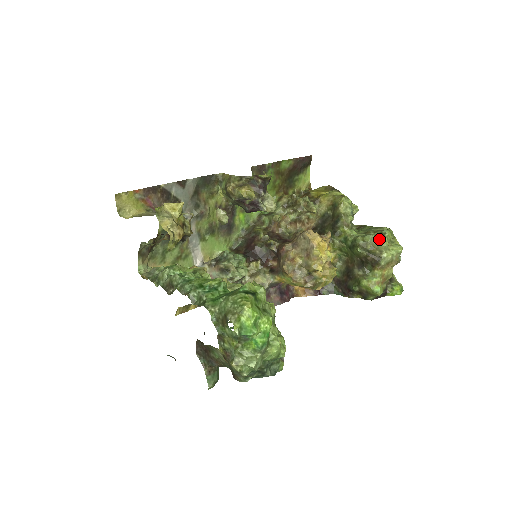
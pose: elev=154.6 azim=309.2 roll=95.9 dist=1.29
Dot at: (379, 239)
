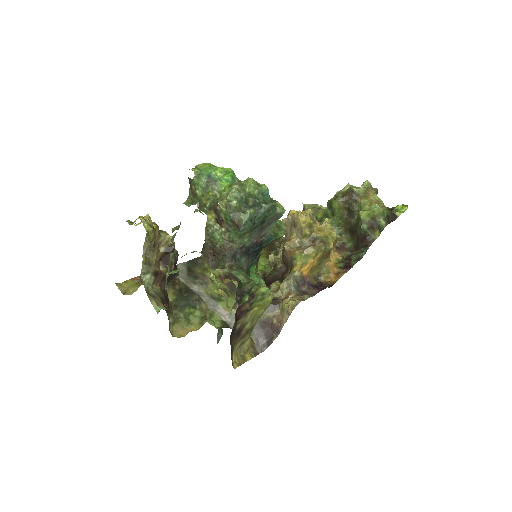
Dot at: (343, 188)
